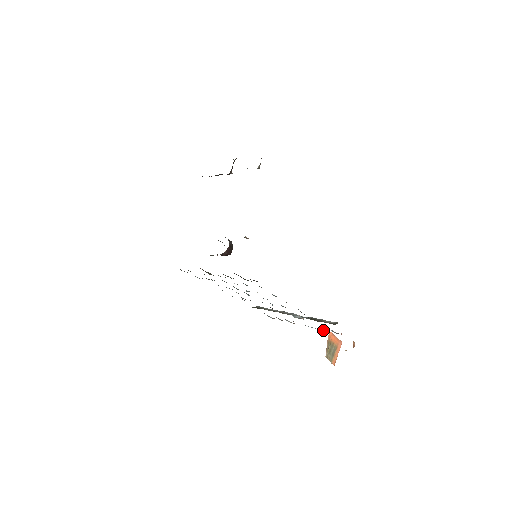
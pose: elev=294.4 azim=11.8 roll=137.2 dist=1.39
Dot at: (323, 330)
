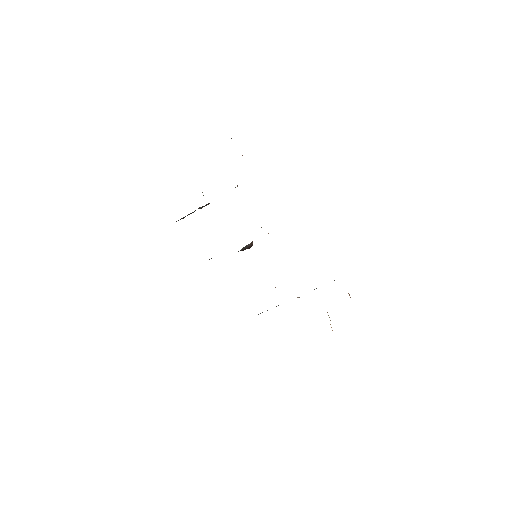
Dot at: occluded
